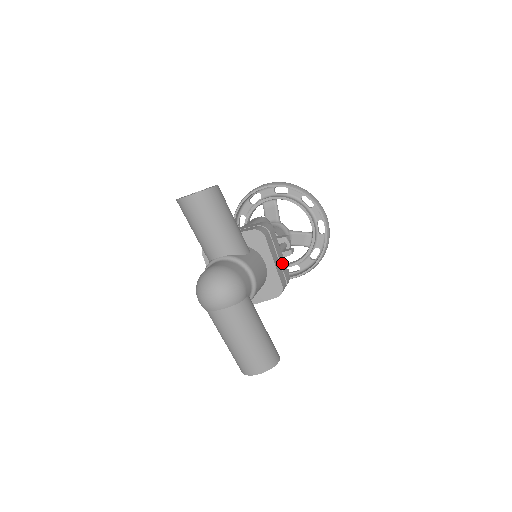
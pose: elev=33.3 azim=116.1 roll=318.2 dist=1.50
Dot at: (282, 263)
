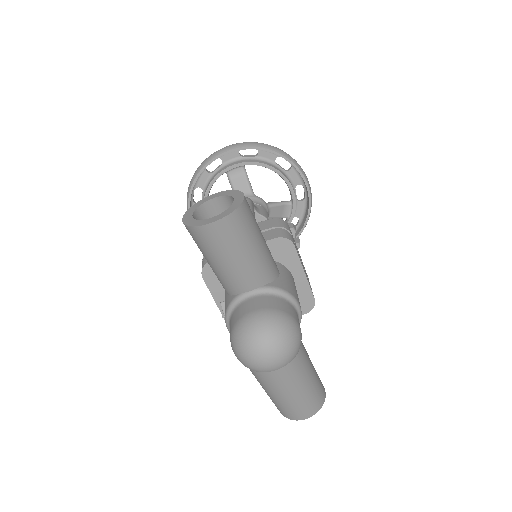
Dot at: occluded
